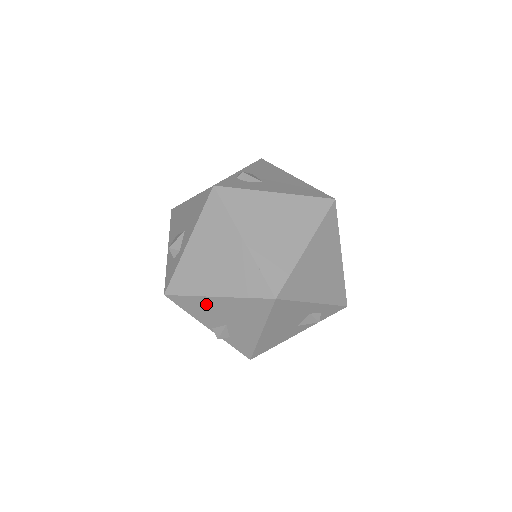
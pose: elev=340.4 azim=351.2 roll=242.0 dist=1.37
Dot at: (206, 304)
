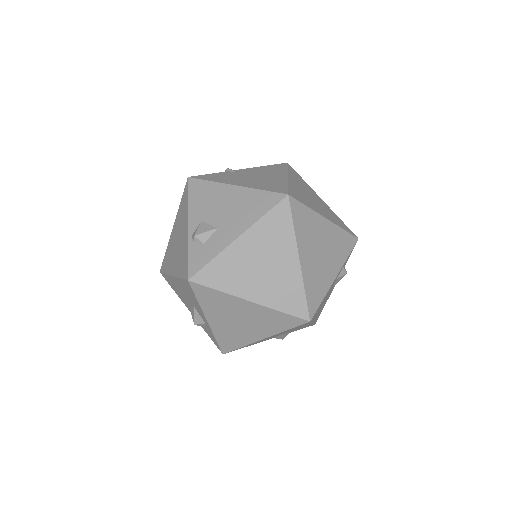
Dot at: occluded
